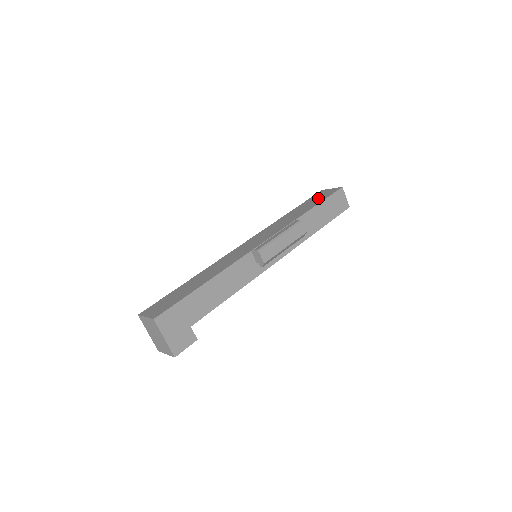
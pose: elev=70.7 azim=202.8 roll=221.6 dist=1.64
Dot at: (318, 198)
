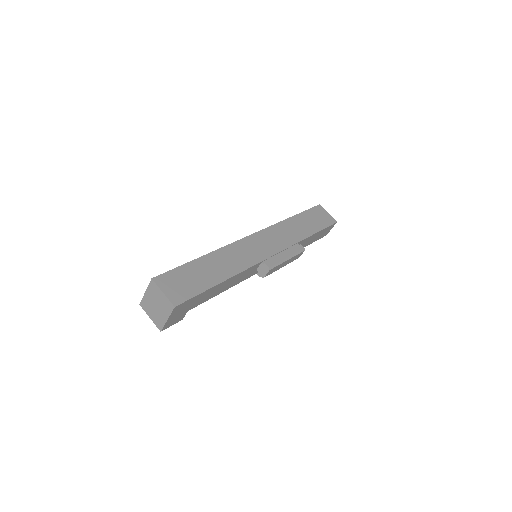
Dot at: (318, 220)
